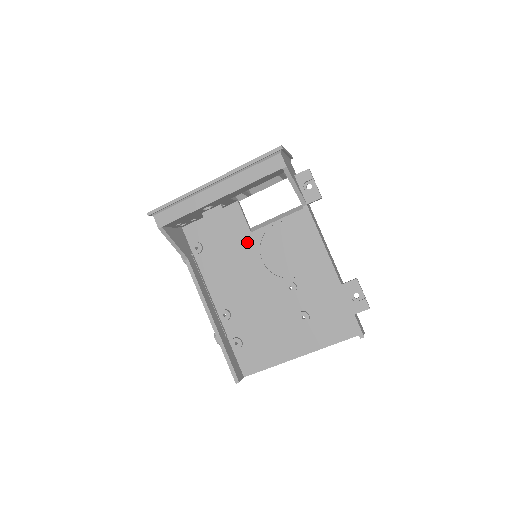
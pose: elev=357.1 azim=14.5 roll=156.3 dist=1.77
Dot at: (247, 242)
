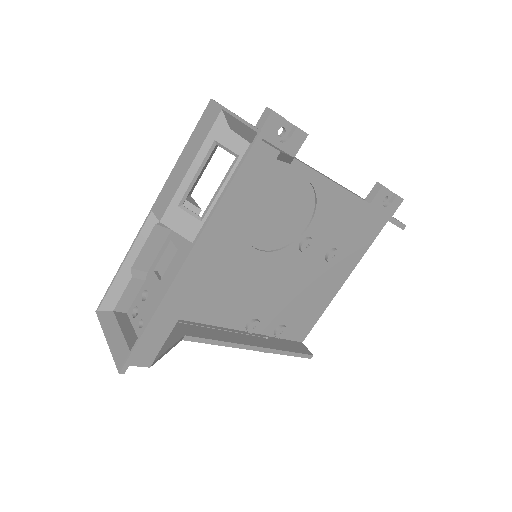
Dot at: (228, 250)
